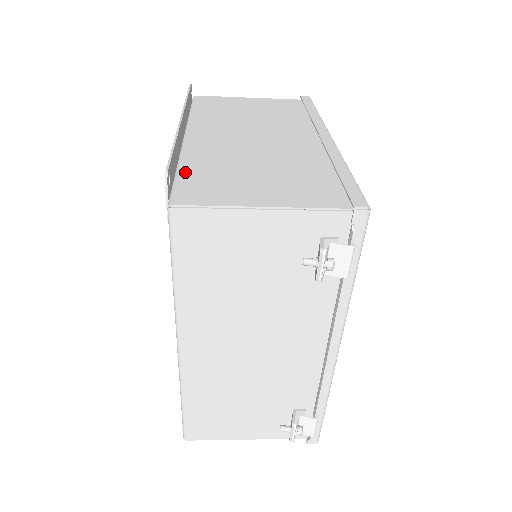
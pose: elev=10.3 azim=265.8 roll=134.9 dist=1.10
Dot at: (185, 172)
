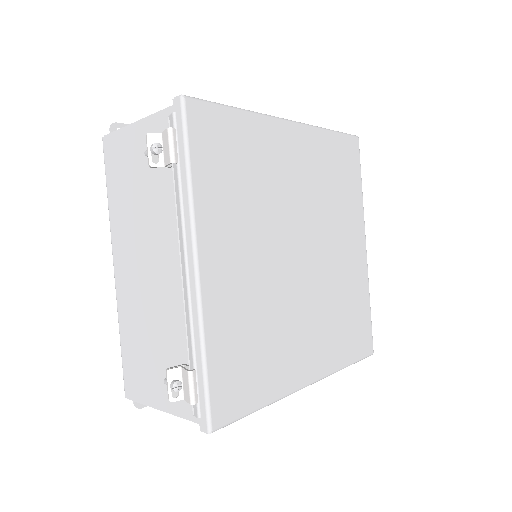
Dot at: occluded
